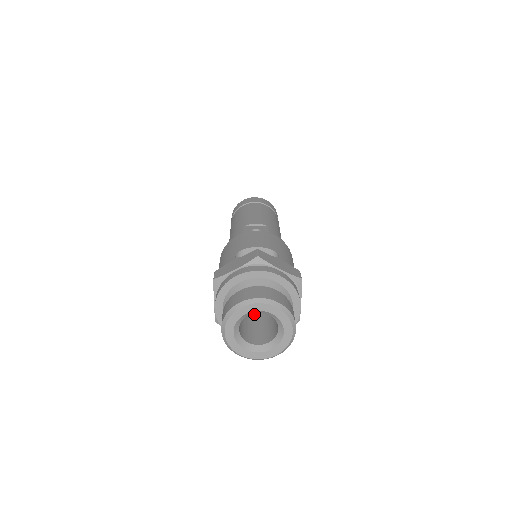
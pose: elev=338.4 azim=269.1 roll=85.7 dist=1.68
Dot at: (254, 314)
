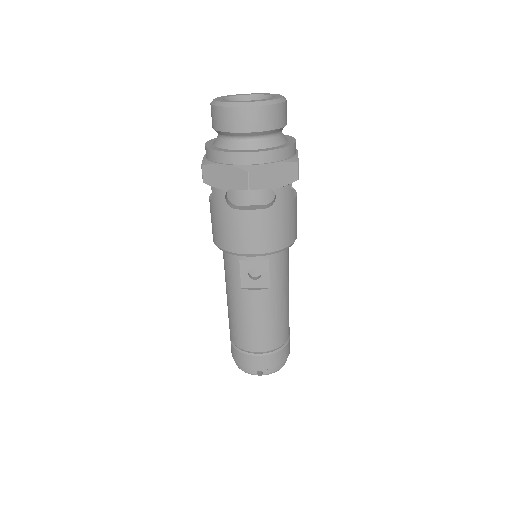
Dot at: occluded
